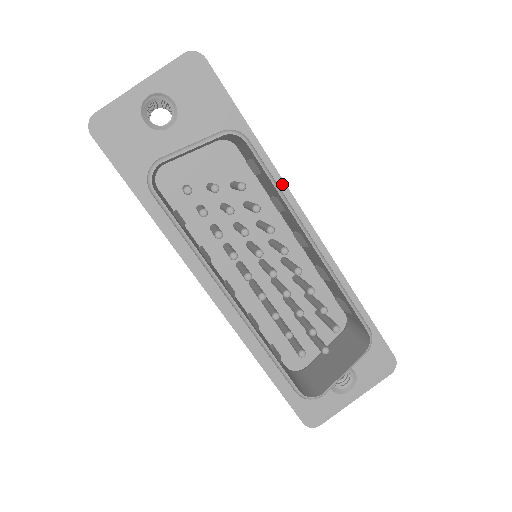
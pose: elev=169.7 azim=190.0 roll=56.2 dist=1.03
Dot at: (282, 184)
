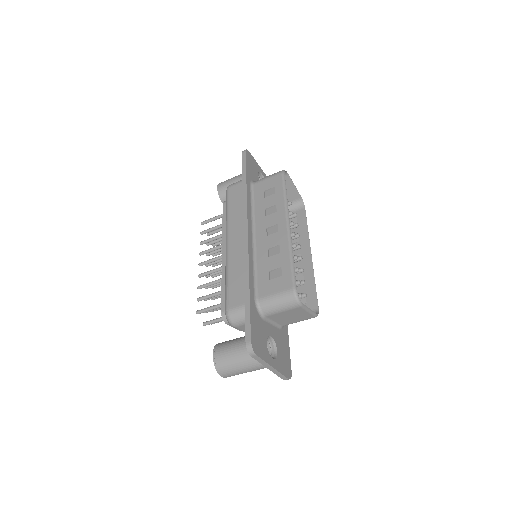
Dot at: occluded
